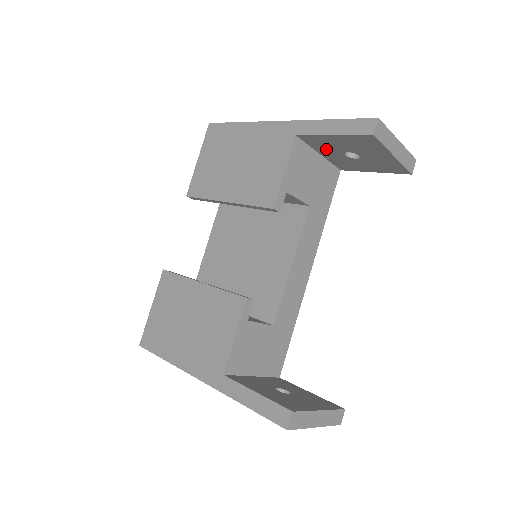
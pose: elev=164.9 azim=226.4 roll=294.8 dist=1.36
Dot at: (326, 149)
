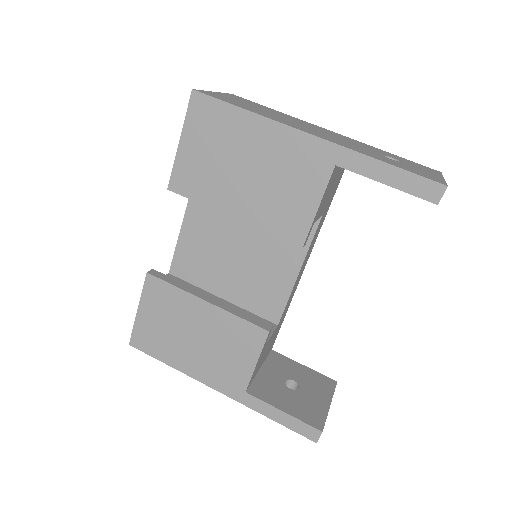
Dot at: occluded
